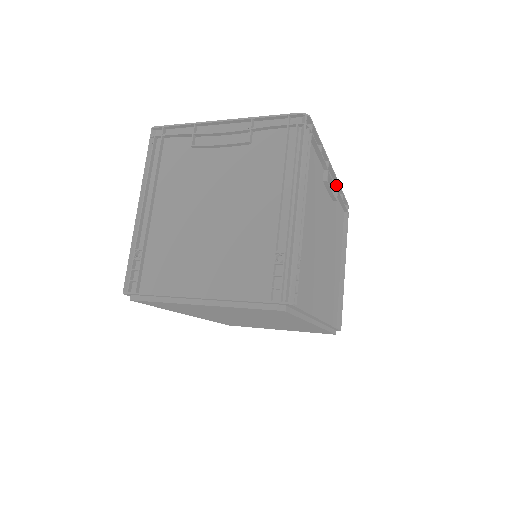
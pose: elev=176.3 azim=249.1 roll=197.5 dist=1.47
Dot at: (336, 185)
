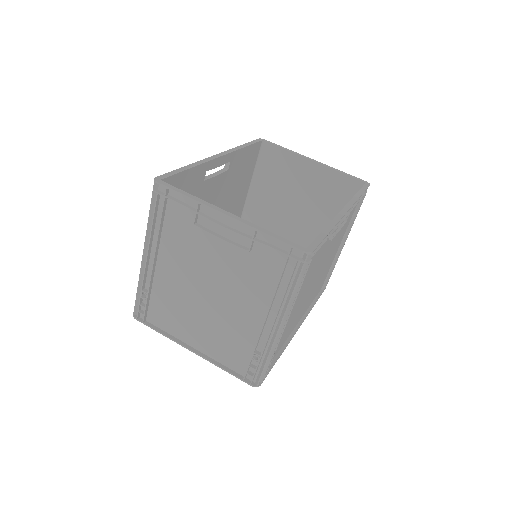
Dot at: occluded
